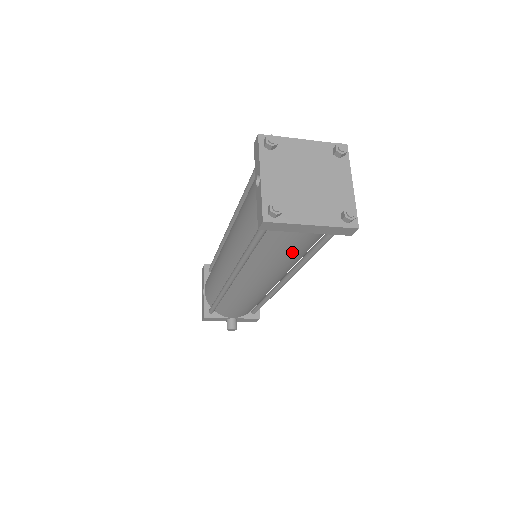
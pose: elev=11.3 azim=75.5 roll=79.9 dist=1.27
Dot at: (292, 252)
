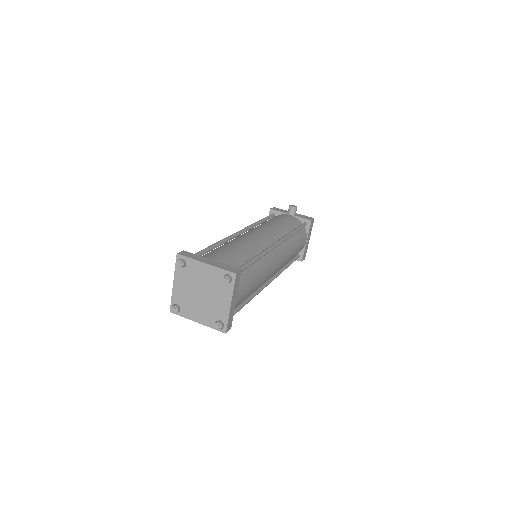
Dot at: occluded
